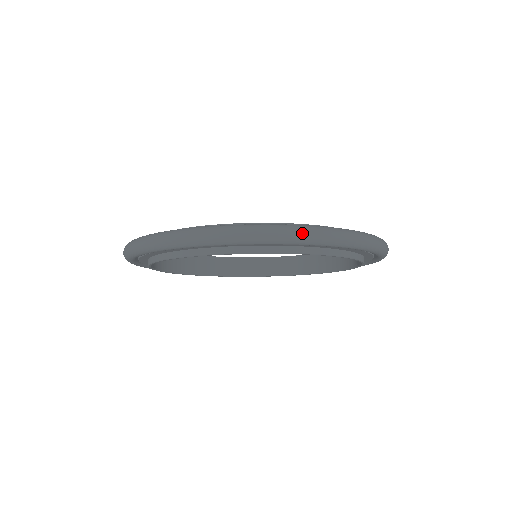
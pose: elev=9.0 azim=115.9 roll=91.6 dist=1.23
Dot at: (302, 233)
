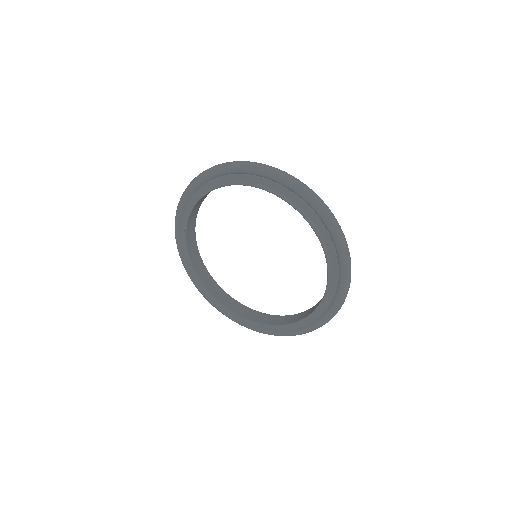
Dot at: (226, 163)
